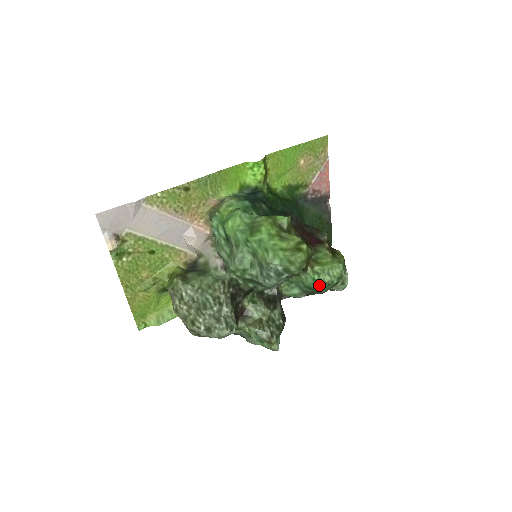
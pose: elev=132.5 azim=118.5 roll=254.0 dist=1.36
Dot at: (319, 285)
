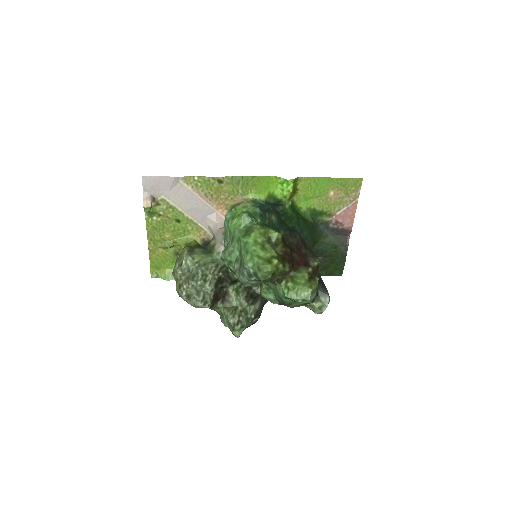
Dot at: (287, 299)
